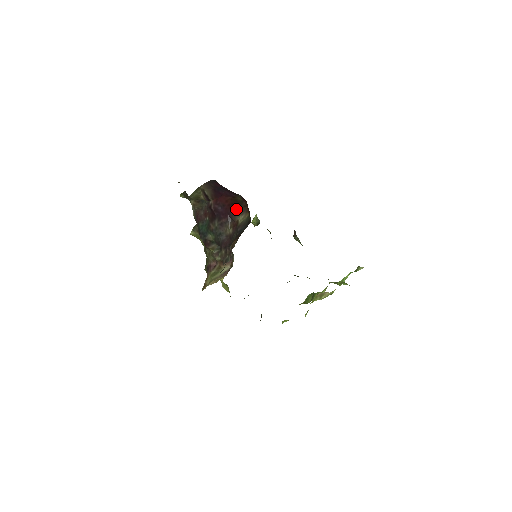
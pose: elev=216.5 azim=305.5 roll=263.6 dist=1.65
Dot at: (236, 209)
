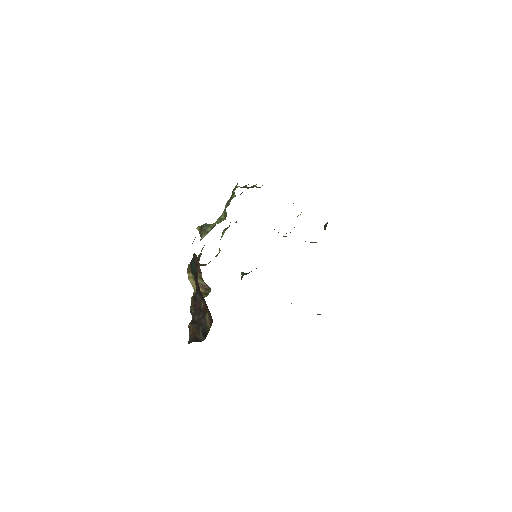
Dot at: occluded
